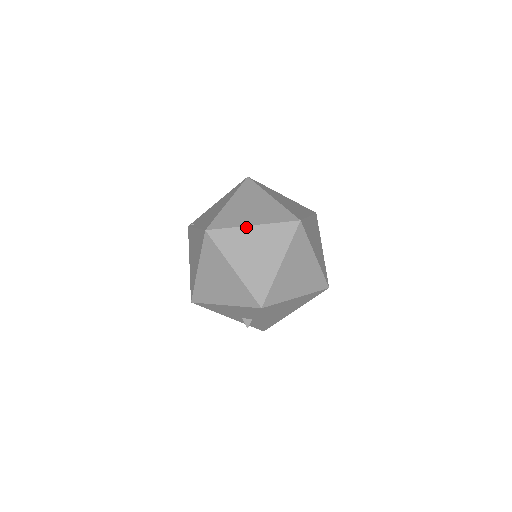
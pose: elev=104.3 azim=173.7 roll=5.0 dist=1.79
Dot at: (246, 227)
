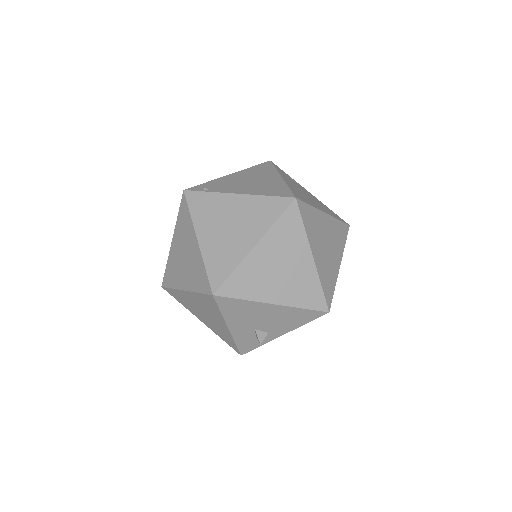
Dot at: (322, 212)
